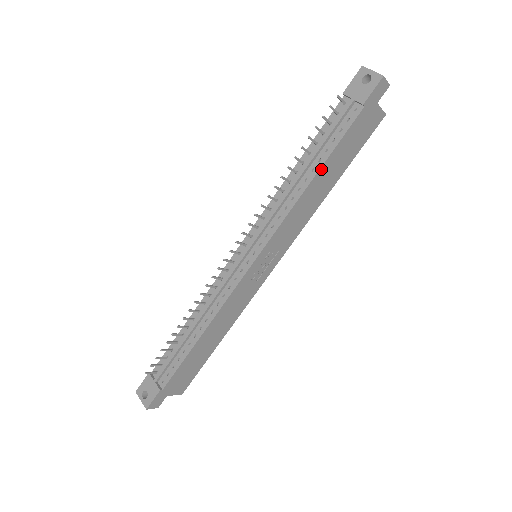
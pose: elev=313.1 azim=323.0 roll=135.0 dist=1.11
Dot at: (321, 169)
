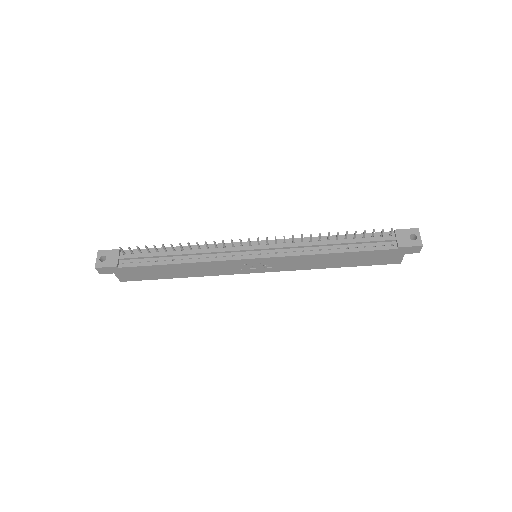
Dot at: (343, 253)
